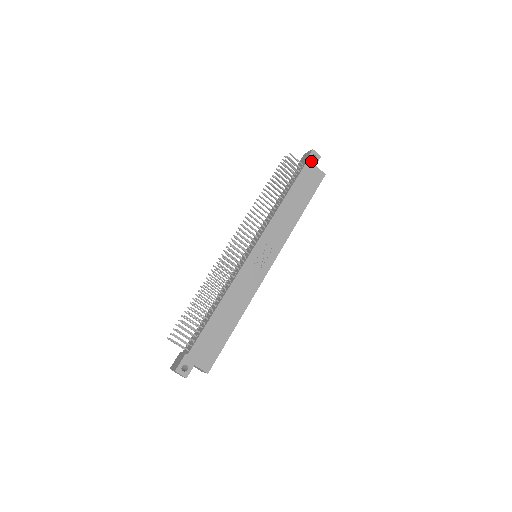
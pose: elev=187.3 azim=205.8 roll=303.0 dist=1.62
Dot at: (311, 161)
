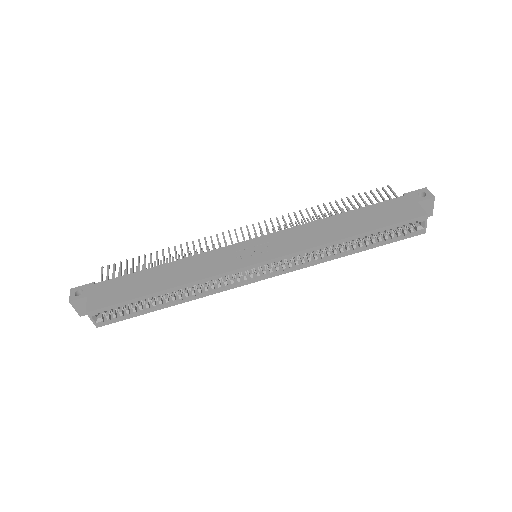
Dot at: (413, 196)
